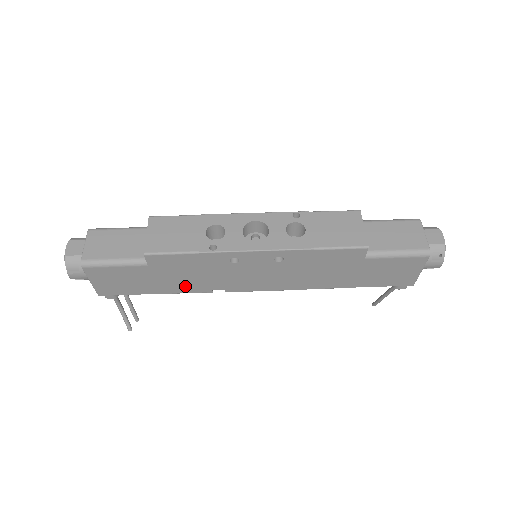
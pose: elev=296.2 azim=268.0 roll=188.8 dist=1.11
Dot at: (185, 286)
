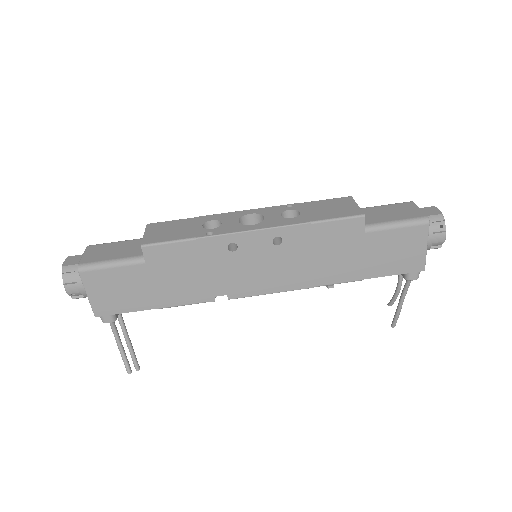
Dot at: (185, 293)
